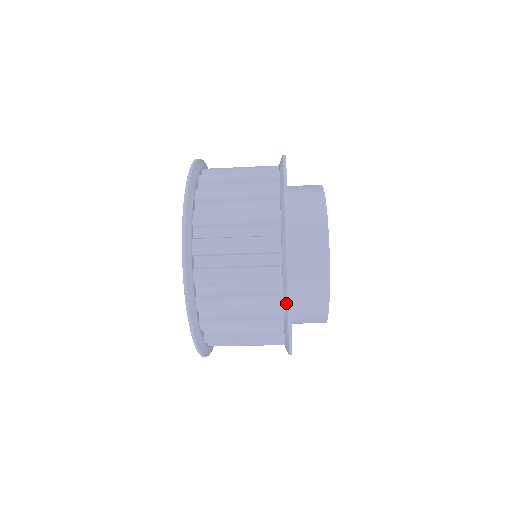
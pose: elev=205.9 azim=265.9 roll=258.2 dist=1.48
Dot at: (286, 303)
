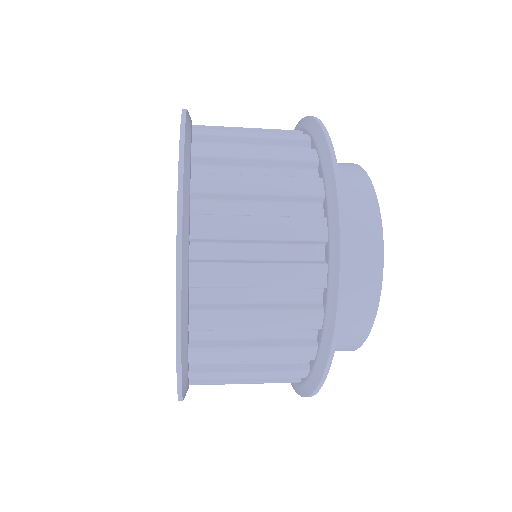
Dot at: (336, 269)
